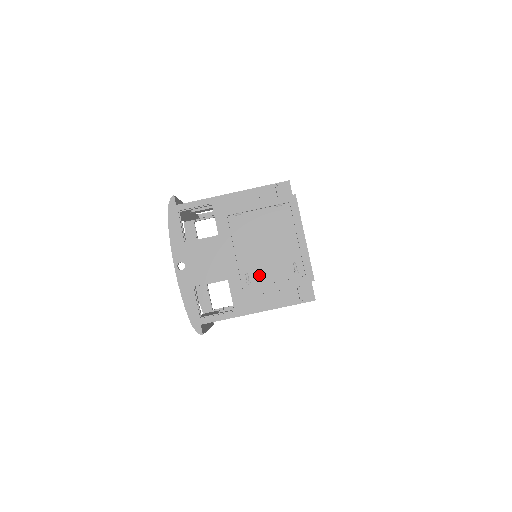
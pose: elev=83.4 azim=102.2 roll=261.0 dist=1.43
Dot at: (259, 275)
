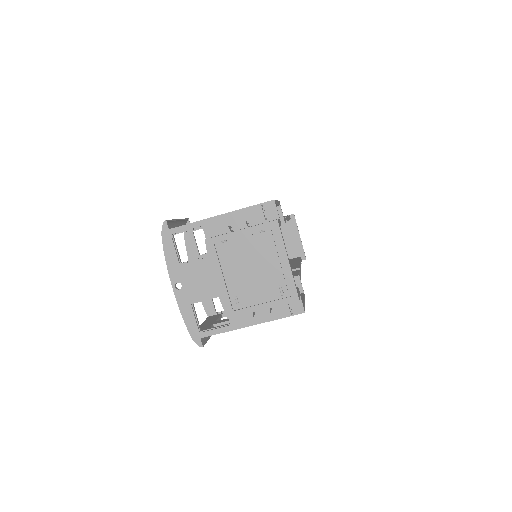
Dot at: (247, 297)
